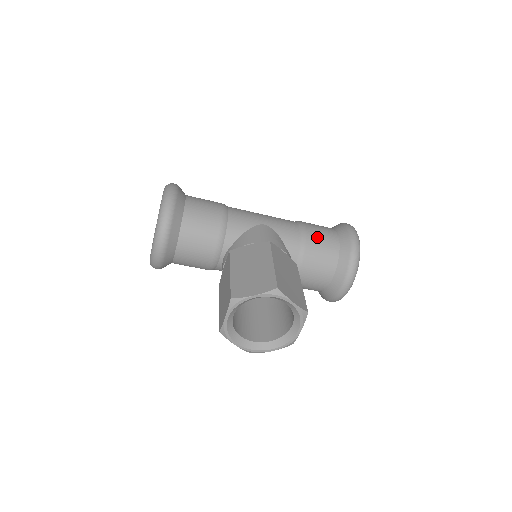
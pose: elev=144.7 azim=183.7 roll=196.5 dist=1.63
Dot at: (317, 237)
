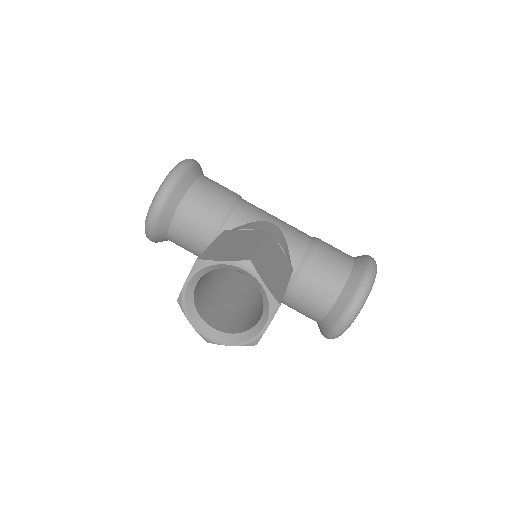
Dot at: (328, 254)
